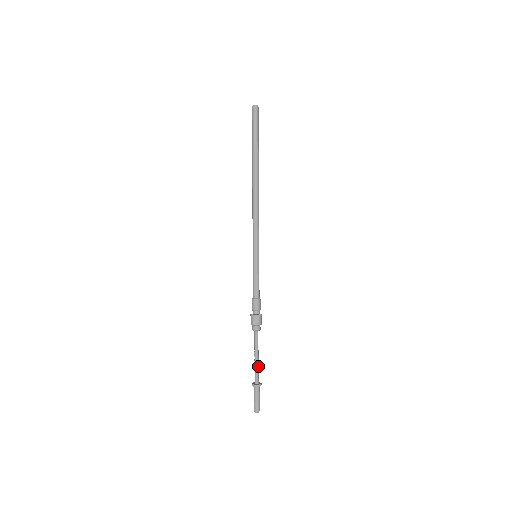
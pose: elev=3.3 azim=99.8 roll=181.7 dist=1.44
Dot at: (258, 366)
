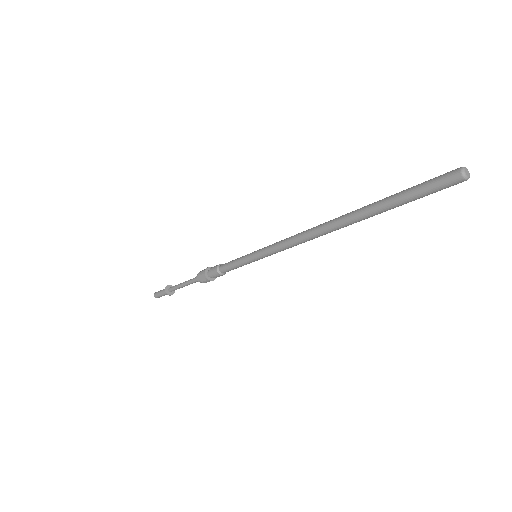
Dot at: occluded
